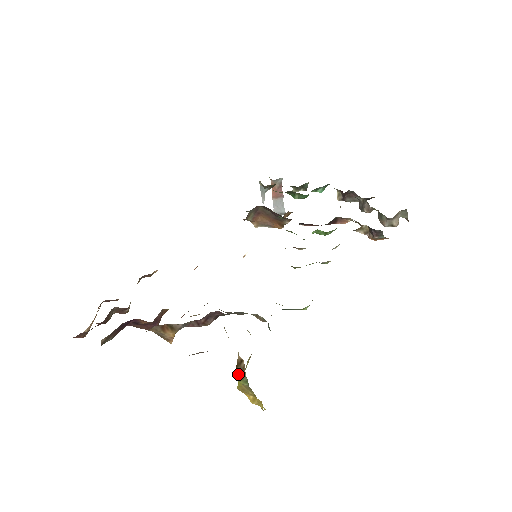
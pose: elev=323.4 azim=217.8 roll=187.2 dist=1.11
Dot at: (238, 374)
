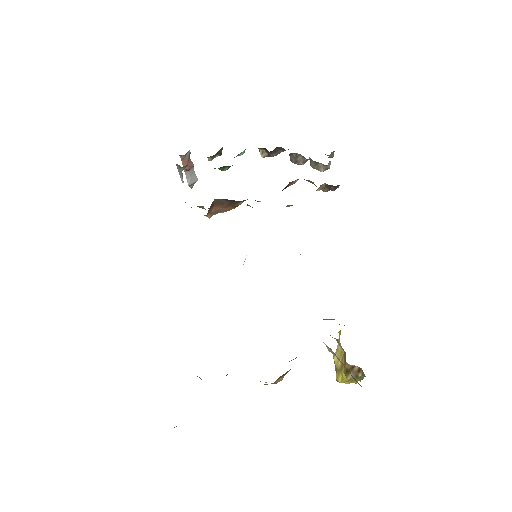
Dot at: occluded
